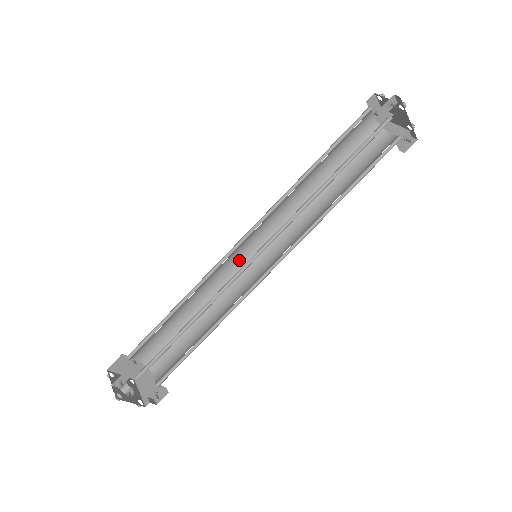
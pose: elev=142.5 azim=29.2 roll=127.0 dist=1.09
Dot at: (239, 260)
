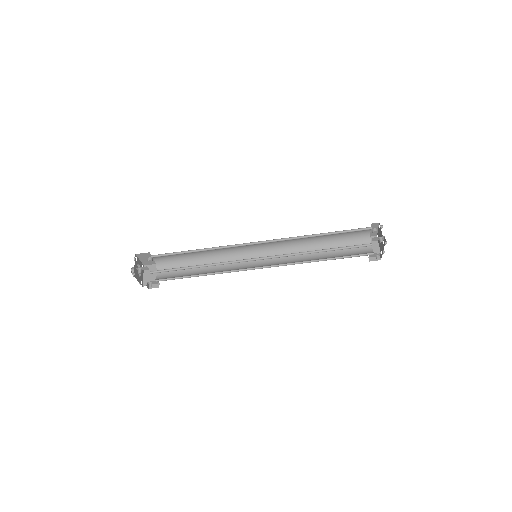
Dot at: (246, 249)
